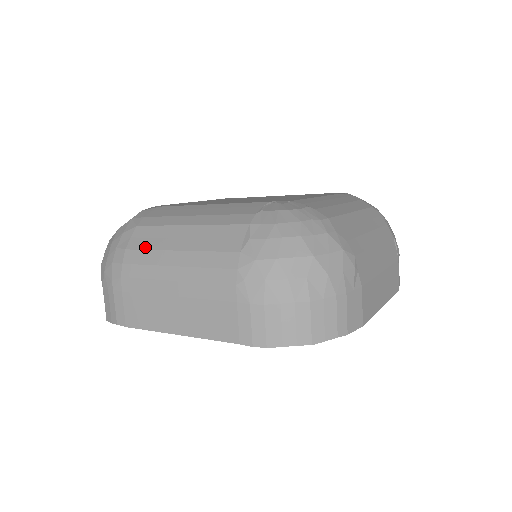
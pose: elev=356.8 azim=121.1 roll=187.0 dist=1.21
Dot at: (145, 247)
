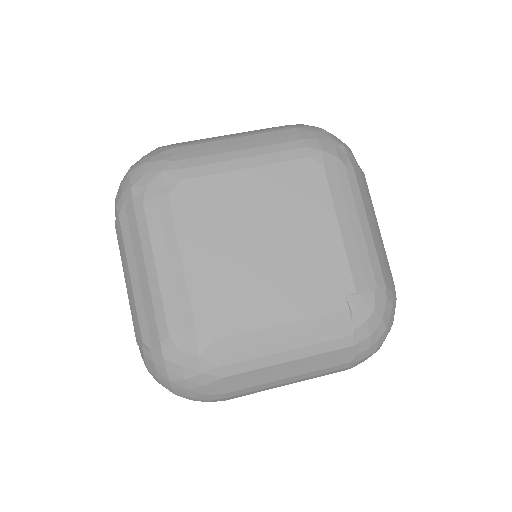
Dot at: (249, 387)
